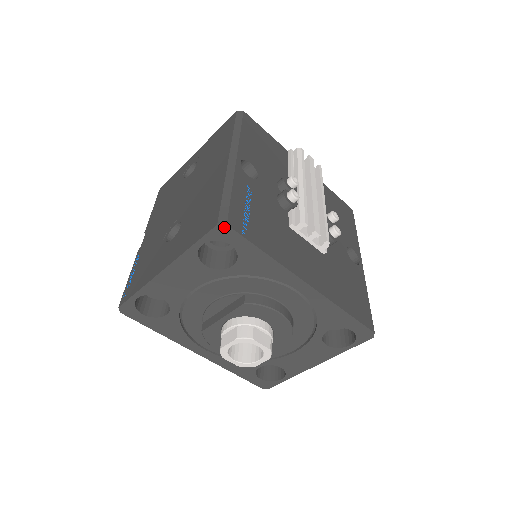
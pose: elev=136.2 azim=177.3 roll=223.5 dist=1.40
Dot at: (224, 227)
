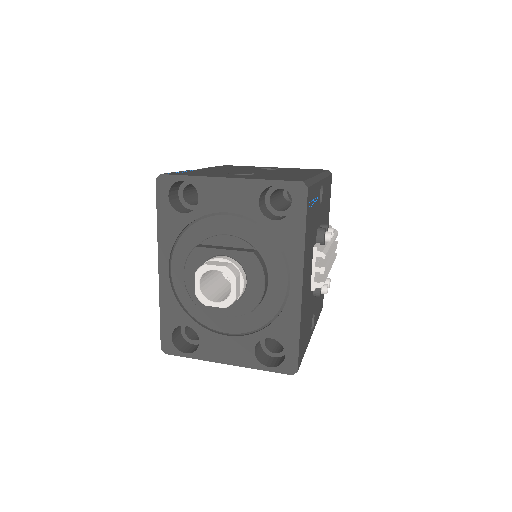
Dot at: (304, 187)
